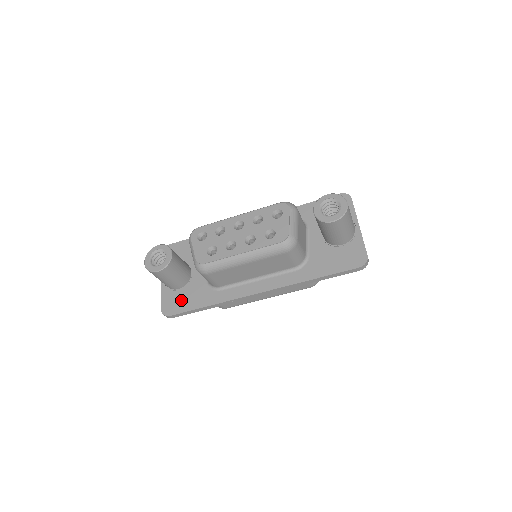
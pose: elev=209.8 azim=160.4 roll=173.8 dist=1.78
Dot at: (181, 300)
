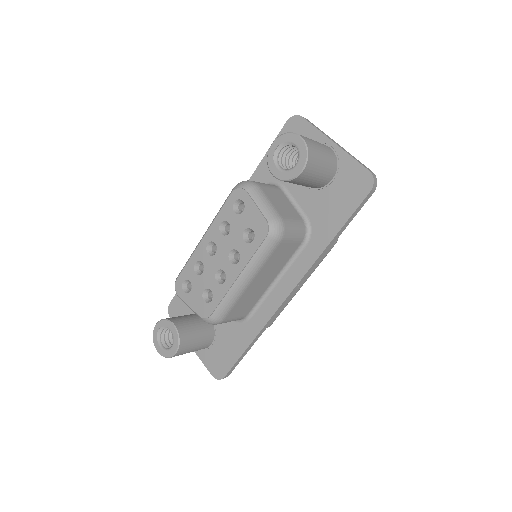
Dot at: (222, 354)
